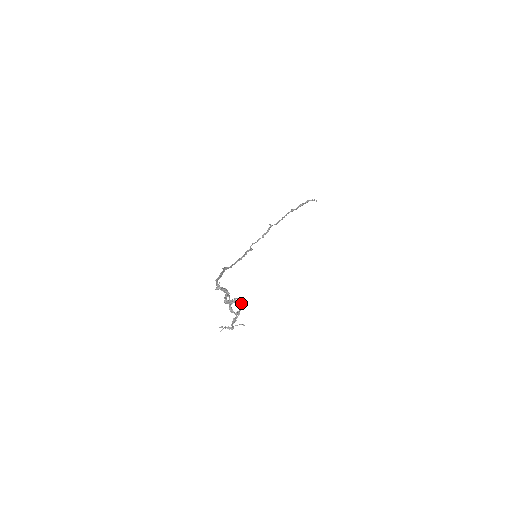
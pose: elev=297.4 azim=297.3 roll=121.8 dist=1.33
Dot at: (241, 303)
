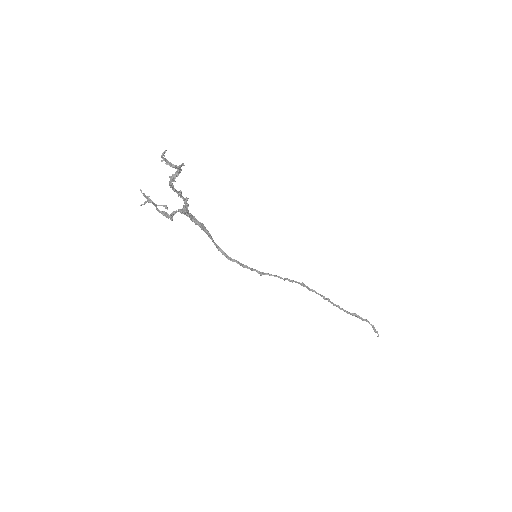
Dot at: (179, 165)
